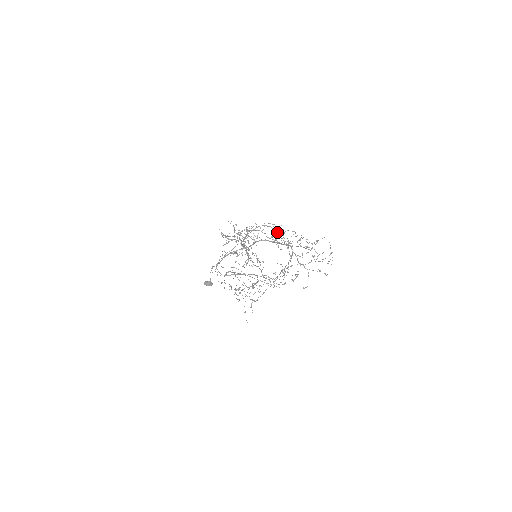
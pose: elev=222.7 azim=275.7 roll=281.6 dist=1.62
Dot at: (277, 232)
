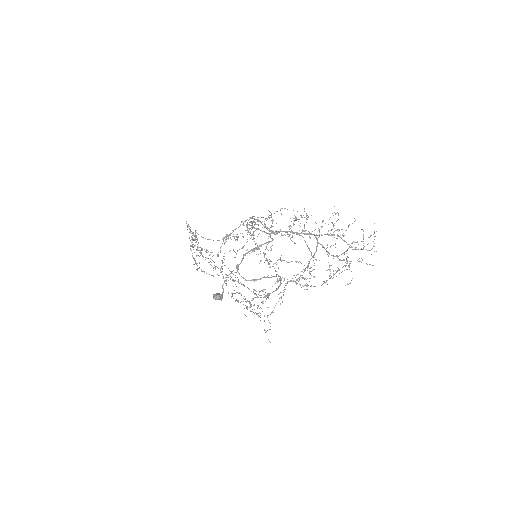
Dot at: occluded
